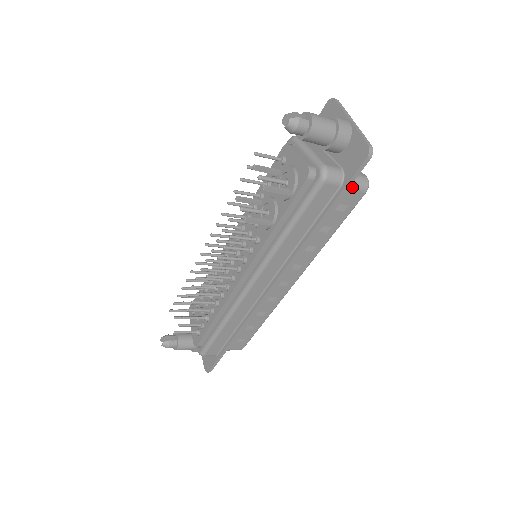
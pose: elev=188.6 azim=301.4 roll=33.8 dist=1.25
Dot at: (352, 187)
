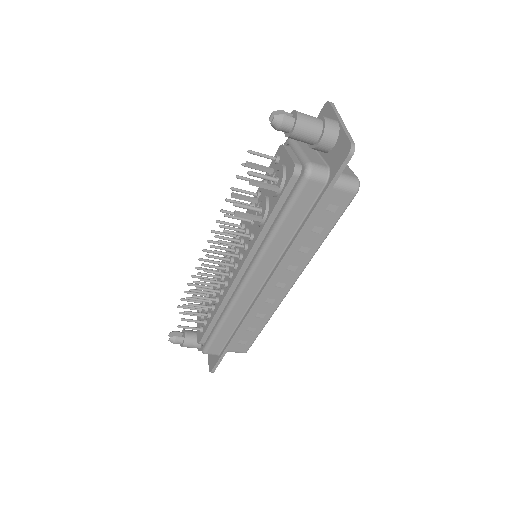
Dot at: (340, 187)
